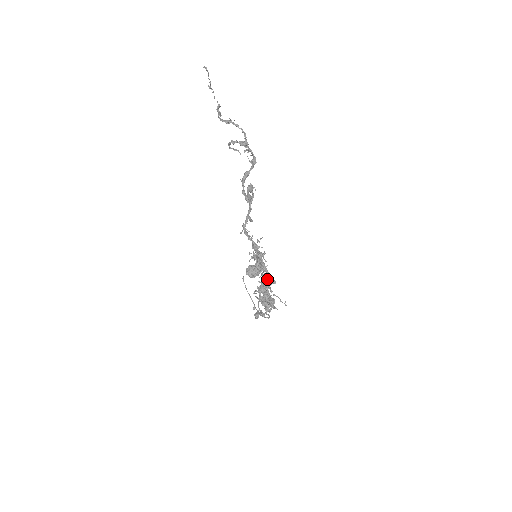
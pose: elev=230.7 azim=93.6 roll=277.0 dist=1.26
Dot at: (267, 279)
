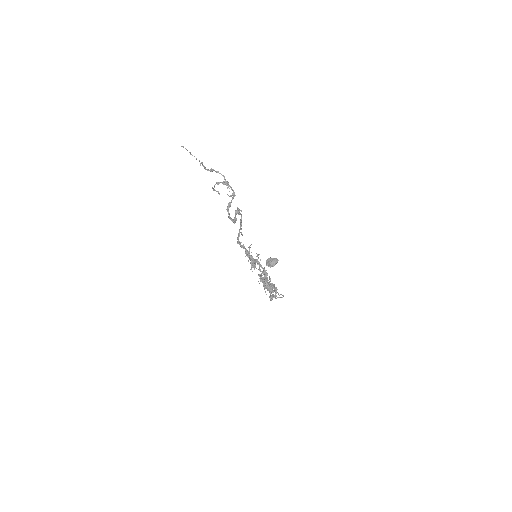
Dot at: occluded
